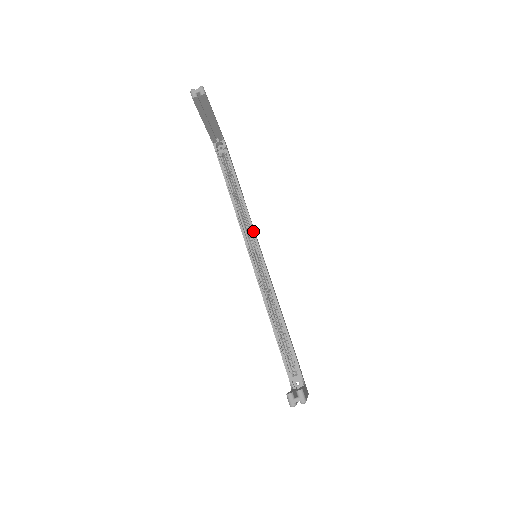
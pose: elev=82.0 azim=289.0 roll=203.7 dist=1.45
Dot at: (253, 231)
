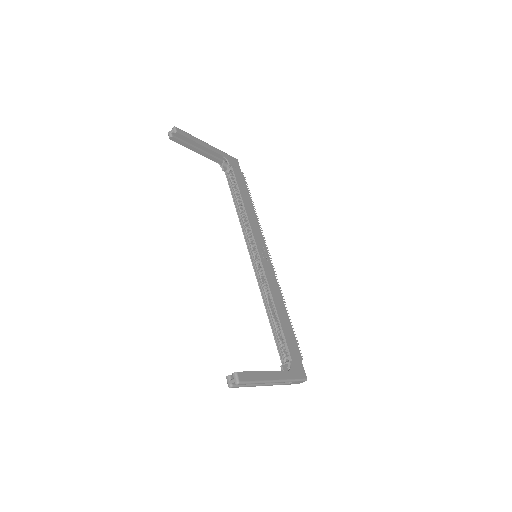
Dot at: (252, 234)
